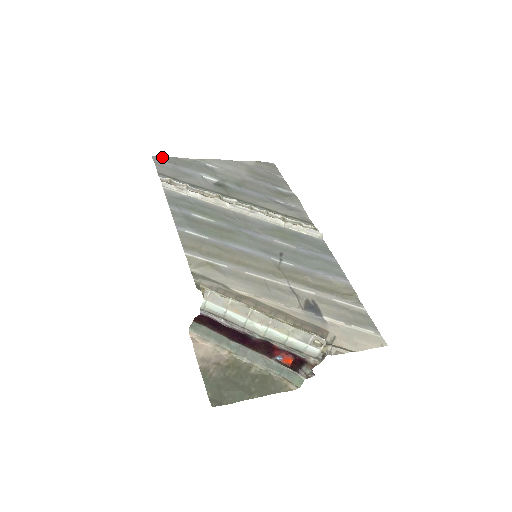
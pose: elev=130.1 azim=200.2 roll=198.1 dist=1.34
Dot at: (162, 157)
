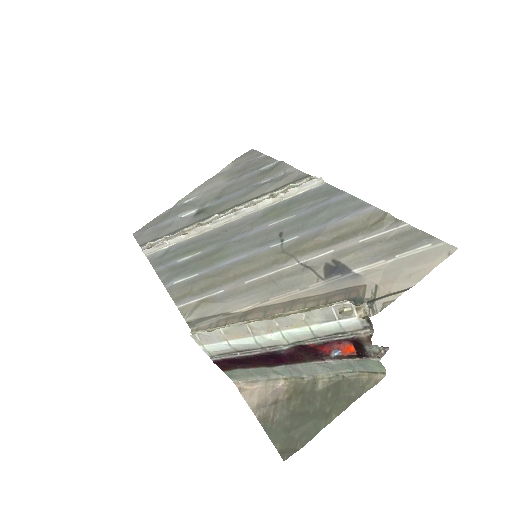
Dot at: (142, 228)
